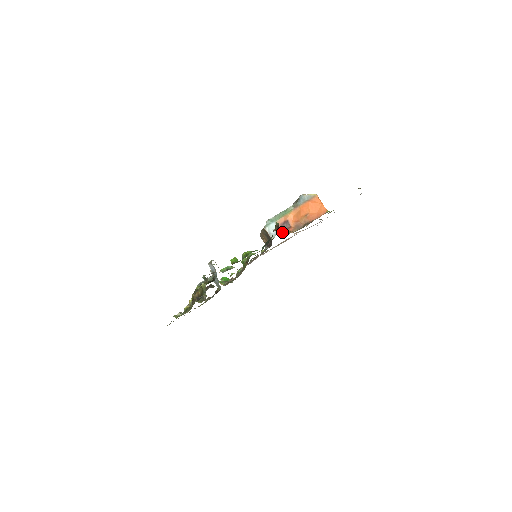
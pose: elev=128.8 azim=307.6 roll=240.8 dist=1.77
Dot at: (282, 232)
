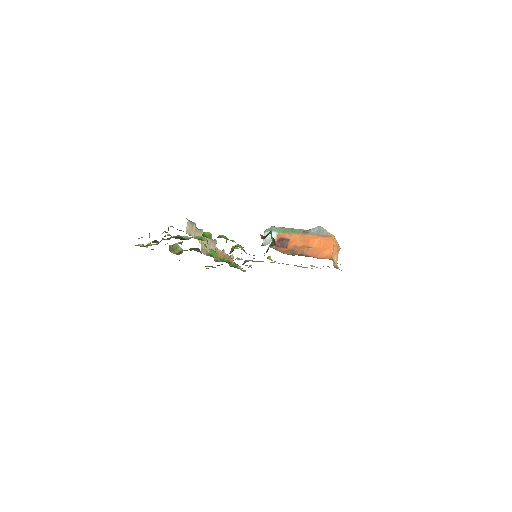
Dot at: occluded
